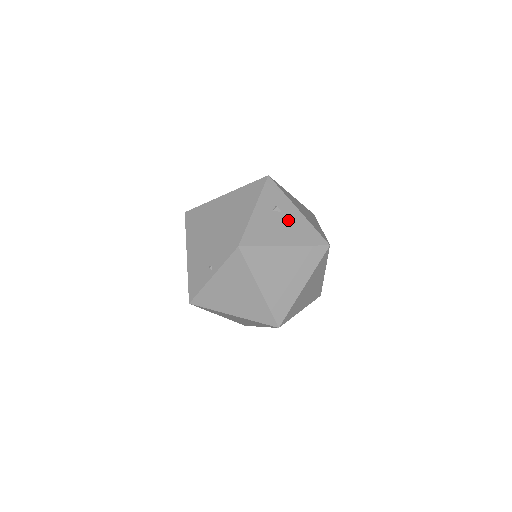
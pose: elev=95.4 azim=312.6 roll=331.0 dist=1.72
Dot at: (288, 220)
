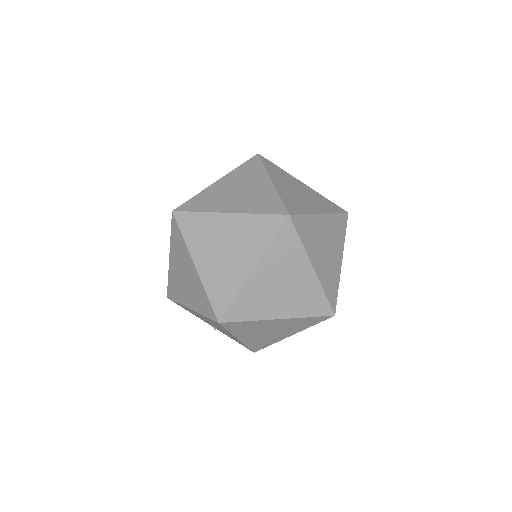
Dot at: occluded
